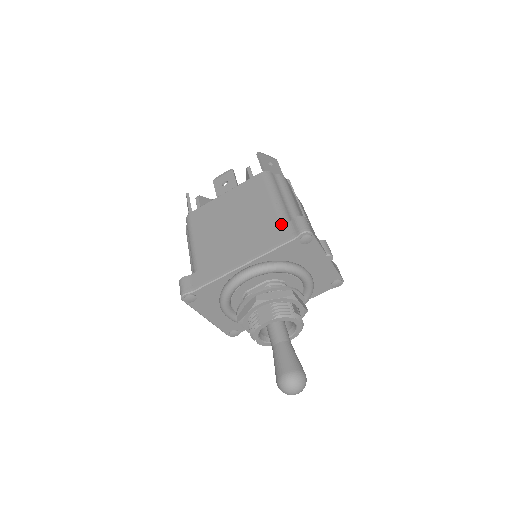
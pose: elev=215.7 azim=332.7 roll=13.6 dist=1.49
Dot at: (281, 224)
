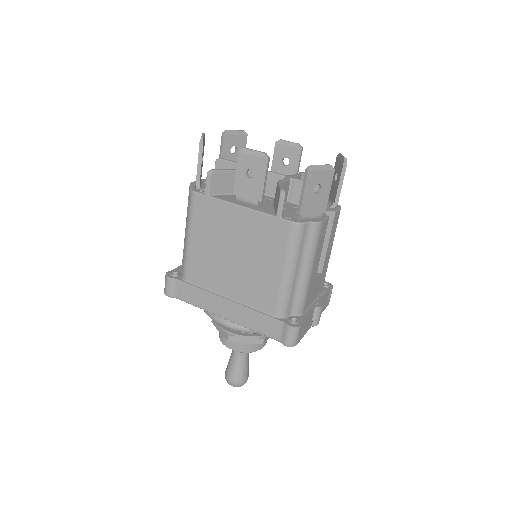
Dot at: (276, 313)
